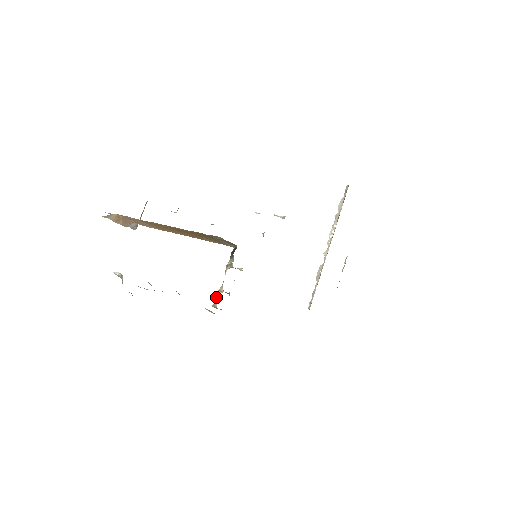
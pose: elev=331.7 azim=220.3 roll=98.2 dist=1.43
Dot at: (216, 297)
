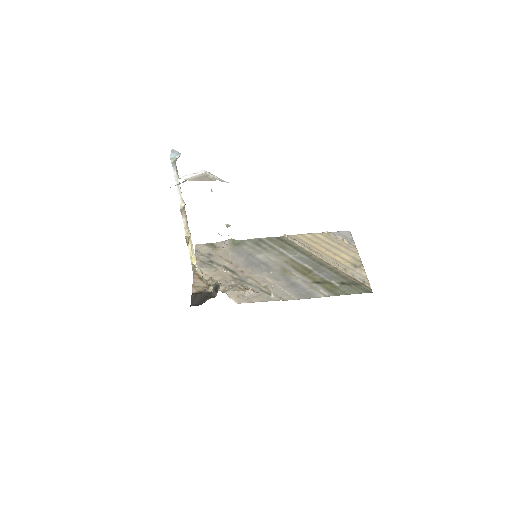
Dot at: (198, 268)
